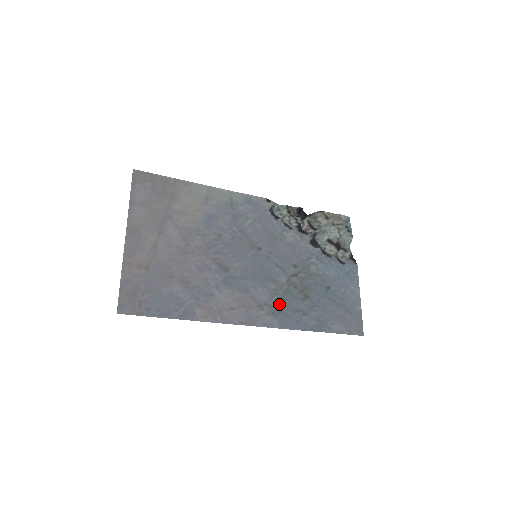
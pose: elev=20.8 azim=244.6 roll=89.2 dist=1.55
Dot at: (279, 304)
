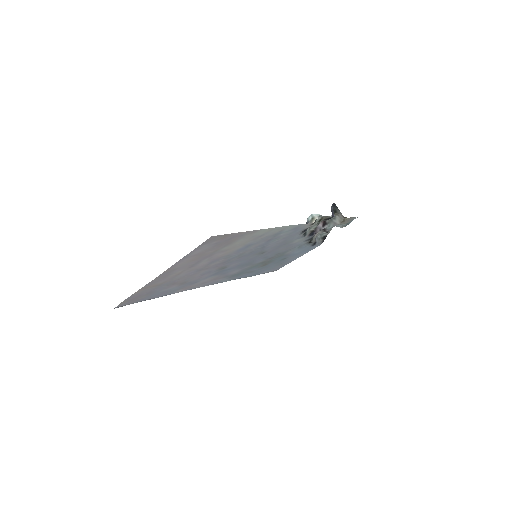
Dot at: occluded
